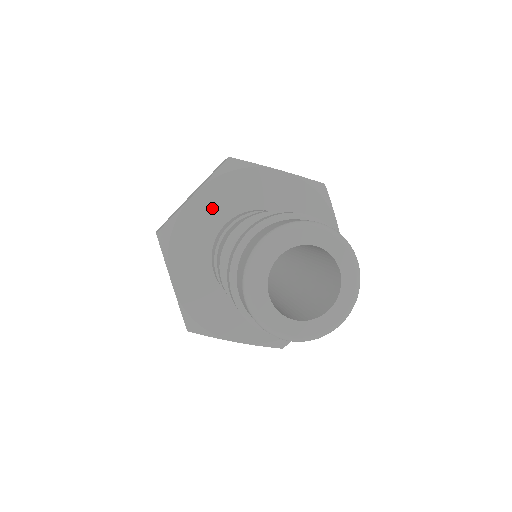
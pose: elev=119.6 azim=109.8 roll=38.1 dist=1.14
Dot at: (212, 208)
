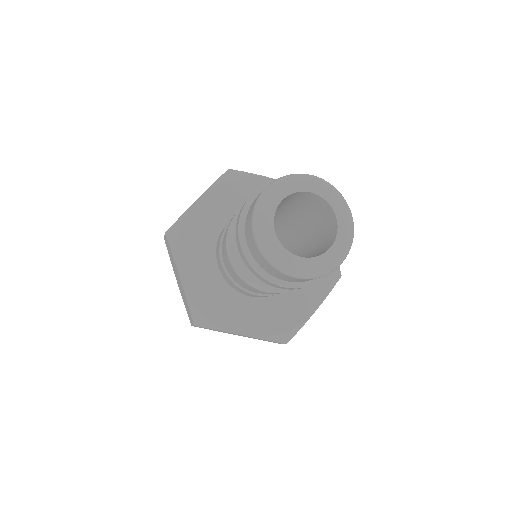
Dot at: (215, 210)
